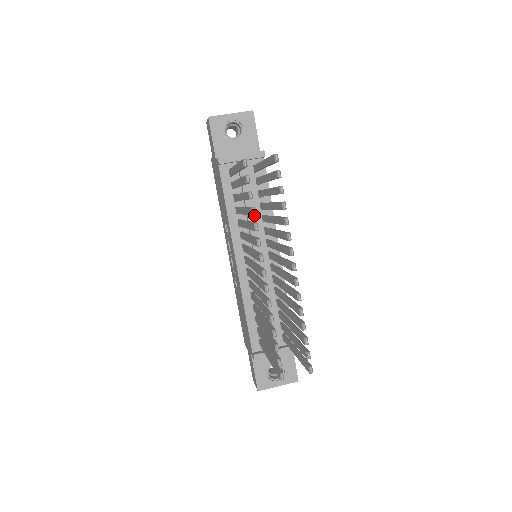
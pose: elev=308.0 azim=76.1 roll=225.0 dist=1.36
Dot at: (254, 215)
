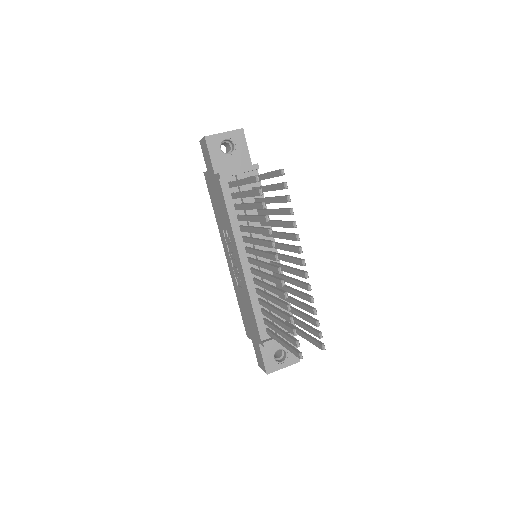
Dot at: occluded
